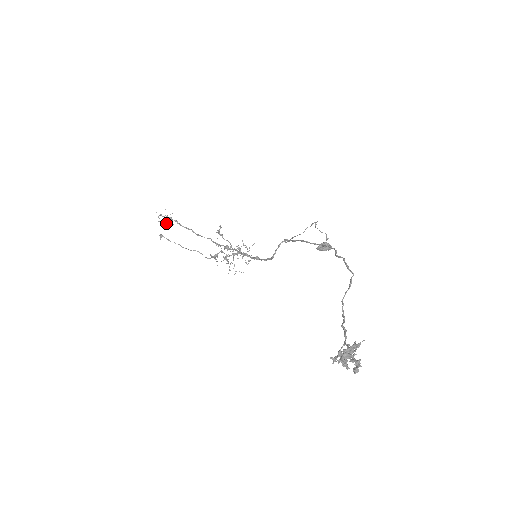
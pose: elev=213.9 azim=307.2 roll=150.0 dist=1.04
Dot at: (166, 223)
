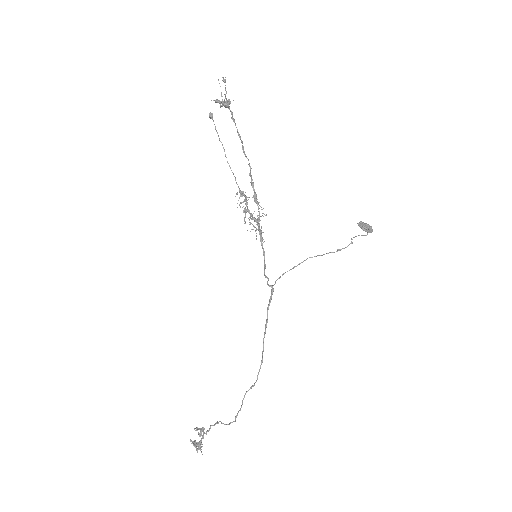
Dot at: (223, 102)
